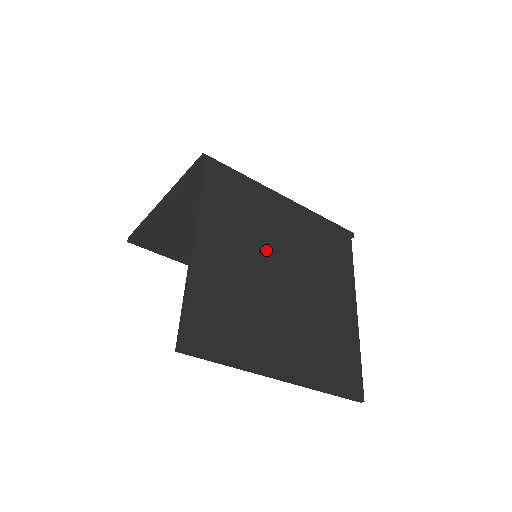
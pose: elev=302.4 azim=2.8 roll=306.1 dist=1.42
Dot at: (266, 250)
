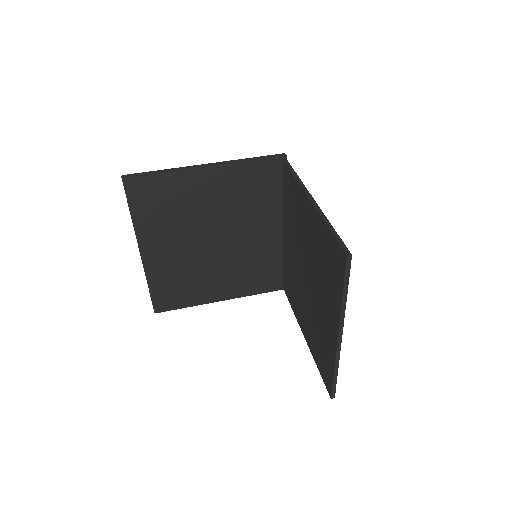
Dot at: occluded
